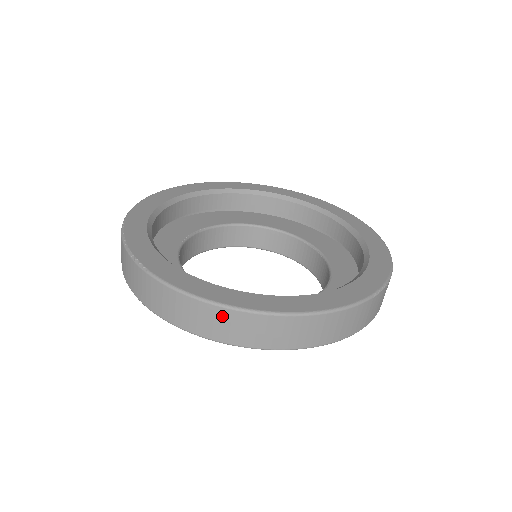
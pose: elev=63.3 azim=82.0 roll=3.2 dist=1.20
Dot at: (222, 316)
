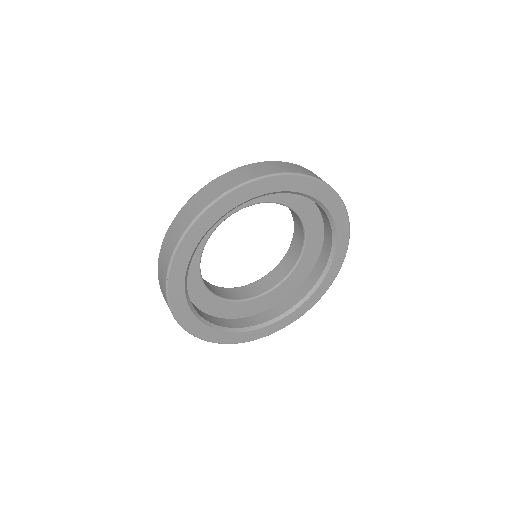
Dot at: occluded
